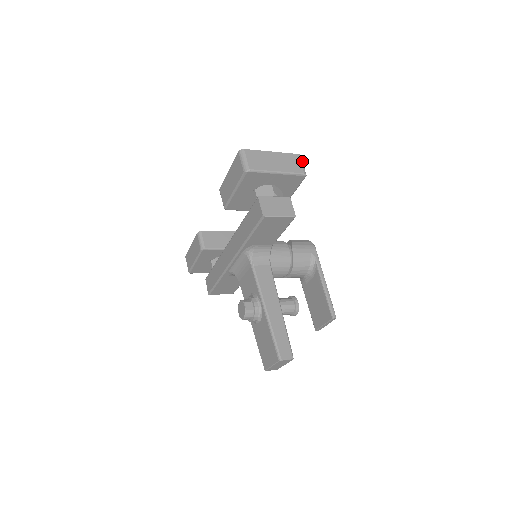
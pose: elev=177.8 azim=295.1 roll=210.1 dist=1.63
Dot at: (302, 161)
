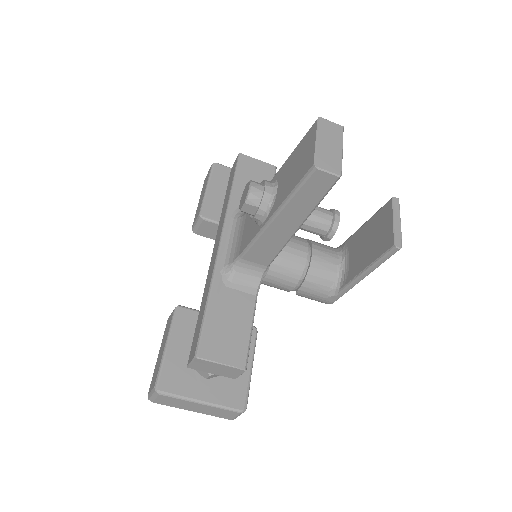
Dot at: occluded
